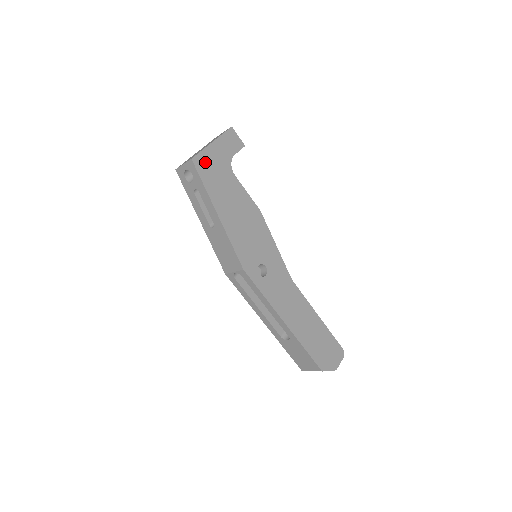
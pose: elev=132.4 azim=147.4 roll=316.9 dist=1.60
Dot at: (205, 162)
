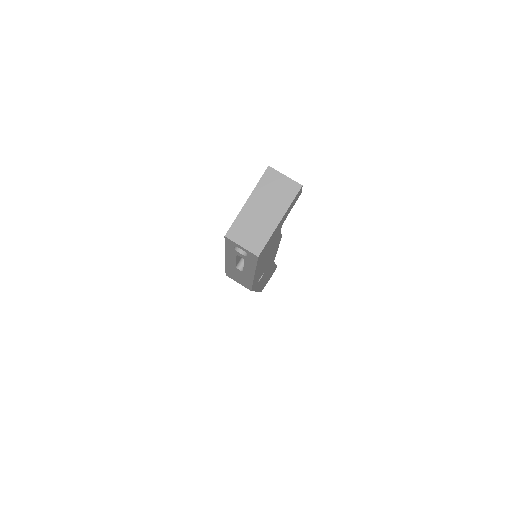
Dot at: (266, 246)
